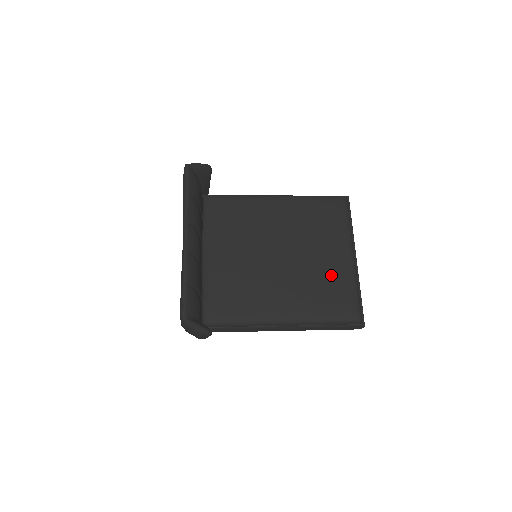
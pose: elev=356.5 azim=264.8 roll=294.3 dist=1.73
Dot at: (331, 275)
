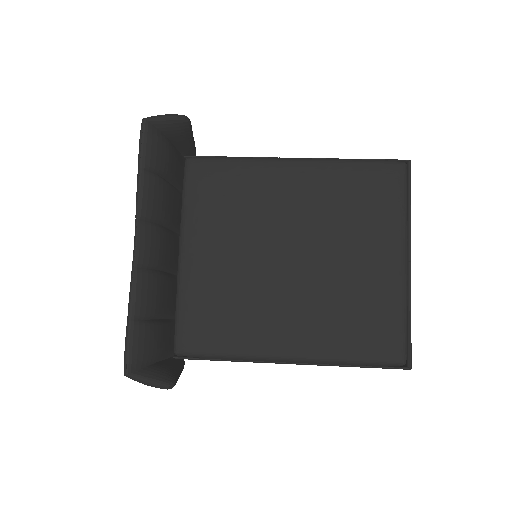
Dot at: (367, 292)
